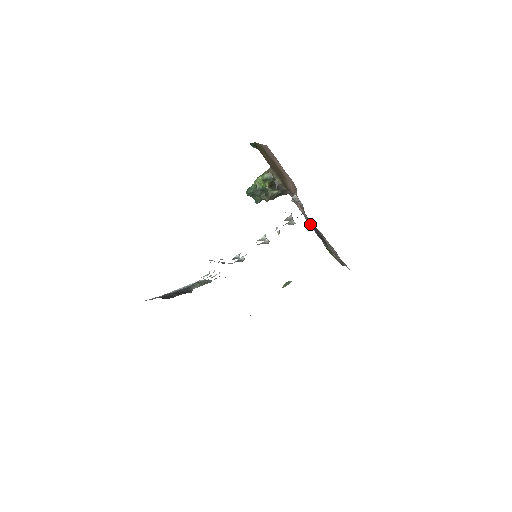
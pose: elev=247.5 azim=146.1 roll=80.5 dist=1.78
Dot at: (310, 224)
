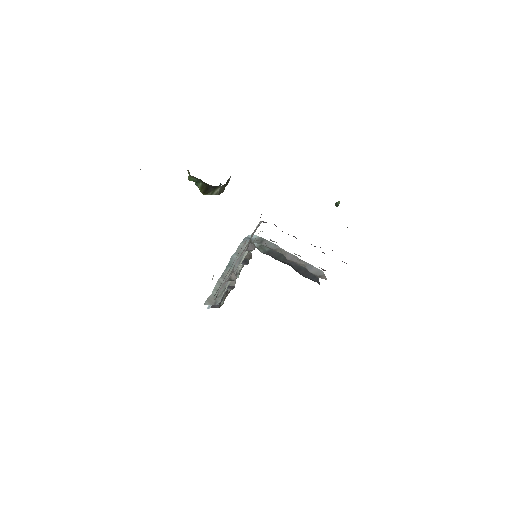
Dot at: occluded
